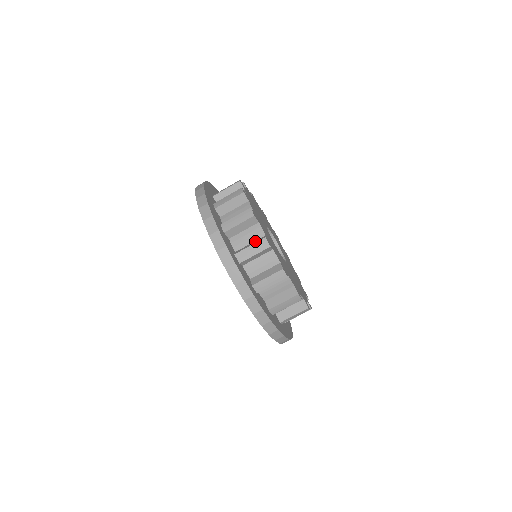
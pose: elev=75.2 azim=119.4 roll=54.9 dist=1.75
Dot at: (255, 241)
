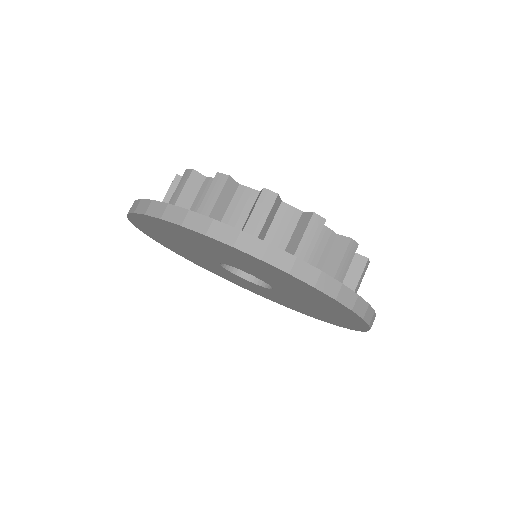
Dot at: occluded
